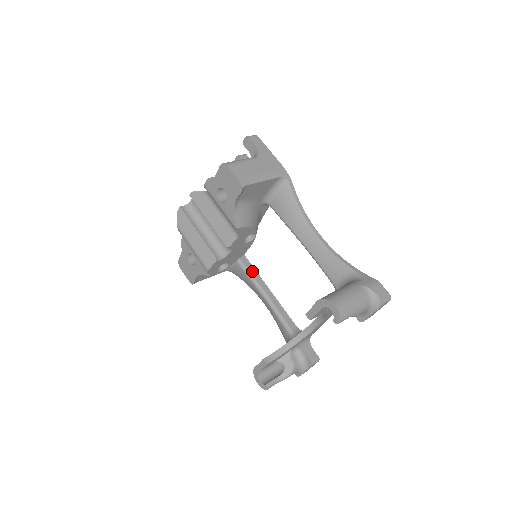
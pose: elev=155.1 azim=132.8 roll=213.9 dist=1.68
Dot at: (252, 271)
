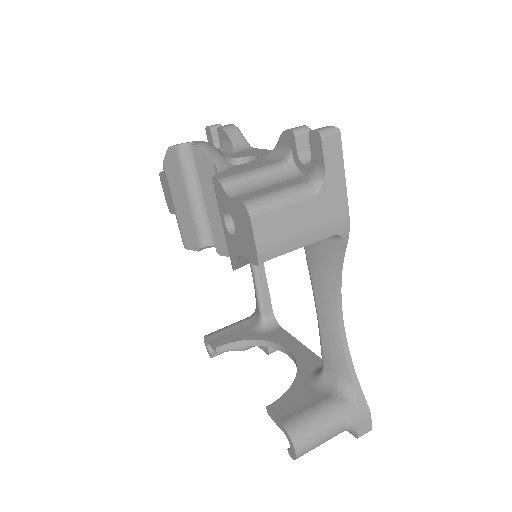
Dot at: occluded
